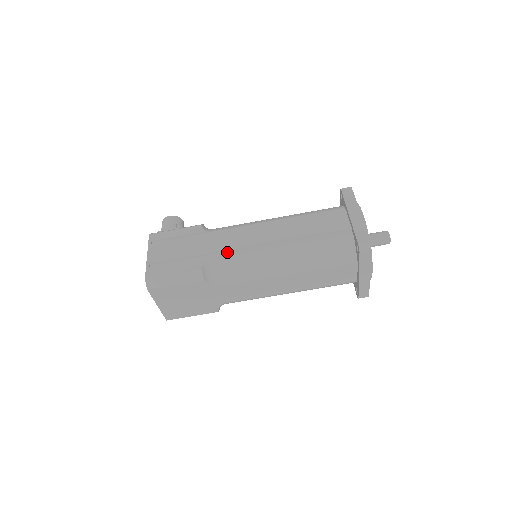
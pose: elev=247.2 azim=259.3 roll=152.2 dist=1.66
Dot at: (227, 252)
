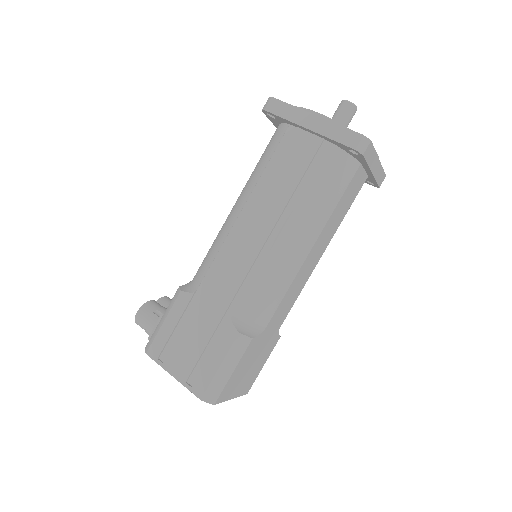
Dot at: (240, 291)
